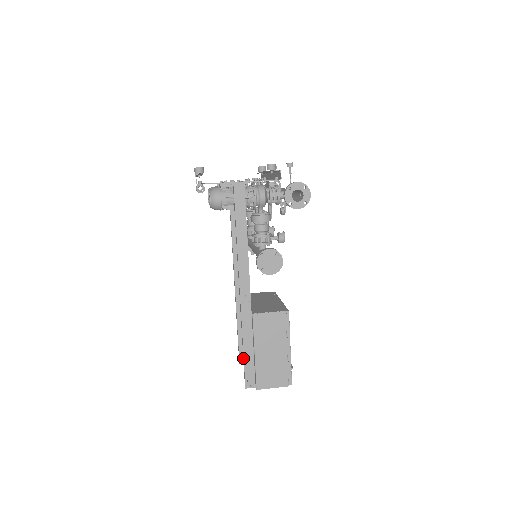
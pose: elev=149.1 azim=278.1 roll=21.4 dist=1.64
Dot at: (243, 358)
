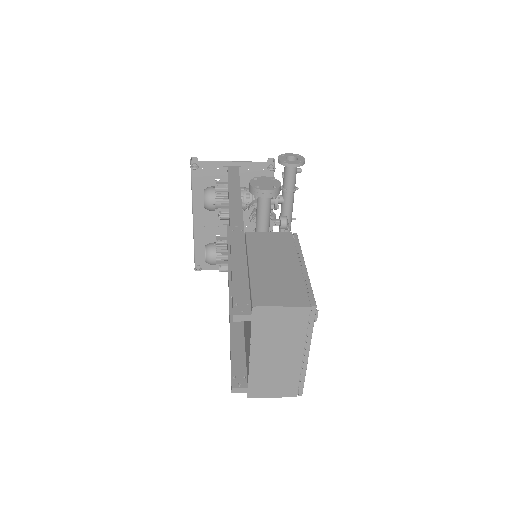
Dot at: occluded
